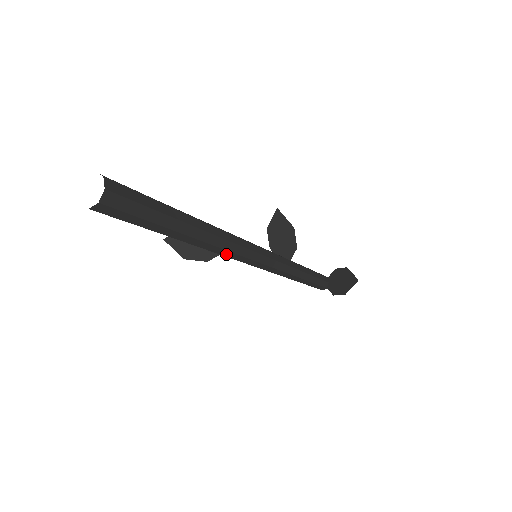
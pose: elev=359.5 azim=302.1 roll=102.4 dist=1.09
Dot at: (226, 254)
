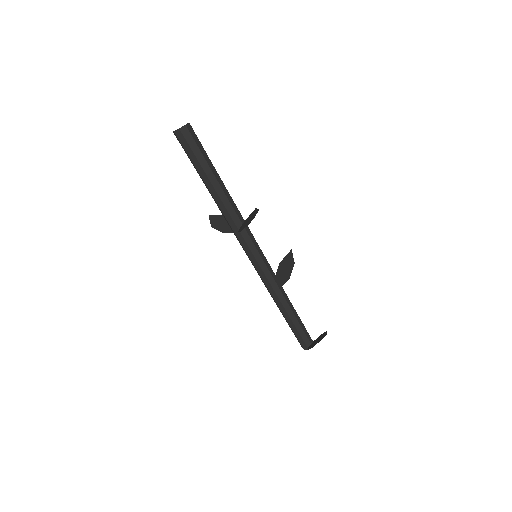
Dot at: (234, 228)
